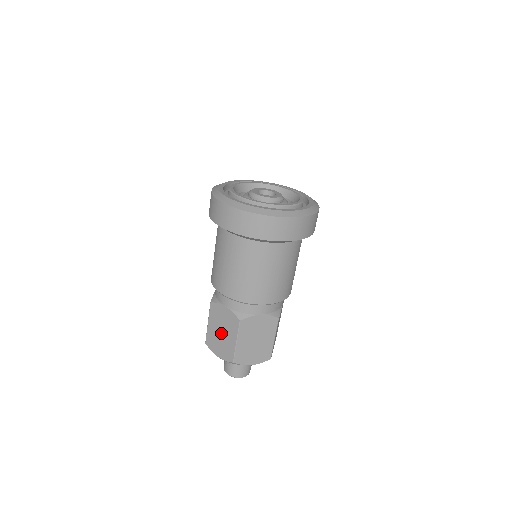
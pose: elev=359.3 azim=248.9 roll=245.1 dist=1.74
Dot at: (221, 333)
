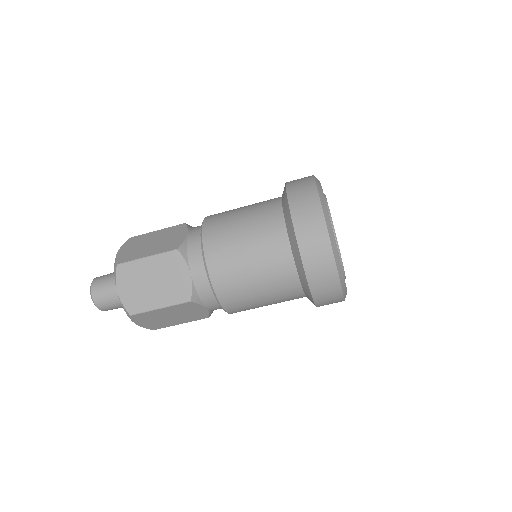
Dot at: (152, 282)
